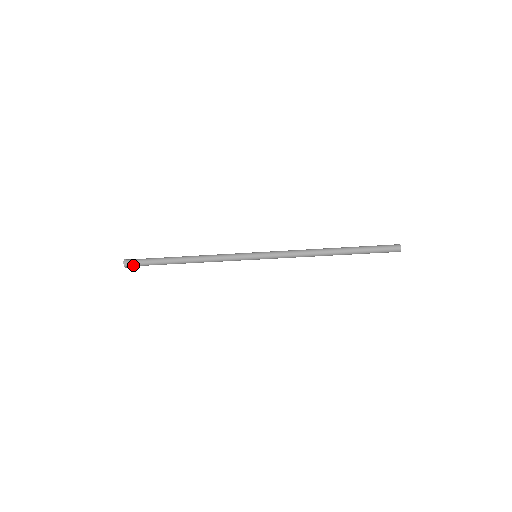
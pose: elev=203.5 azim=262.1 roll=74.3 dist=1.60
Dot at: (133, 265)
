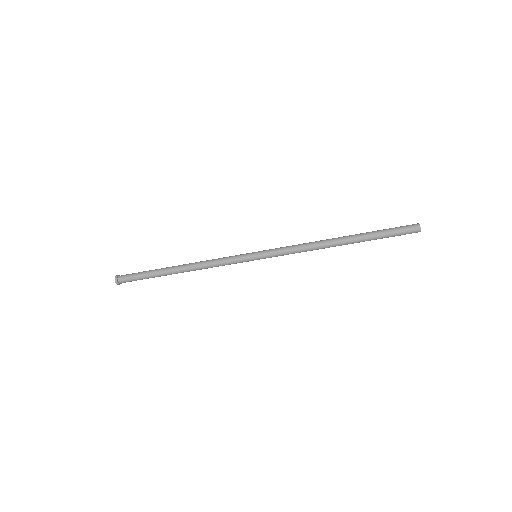
Dot at: (124, 277)
